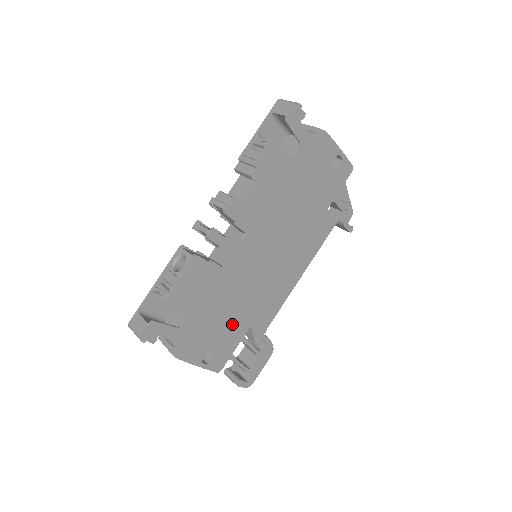
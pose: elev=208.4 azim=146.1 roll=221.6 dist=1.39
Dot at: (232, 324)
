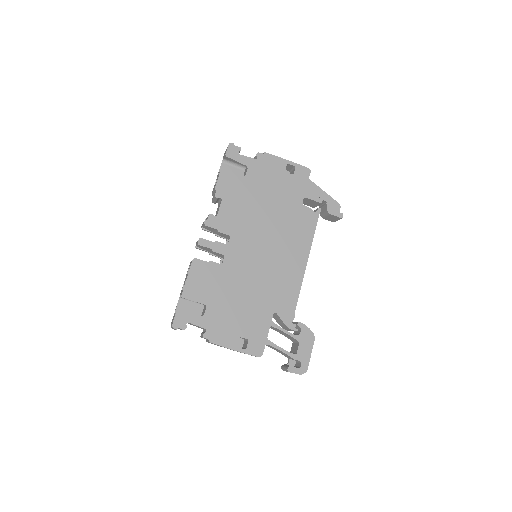
Dot at: (253, 311)
